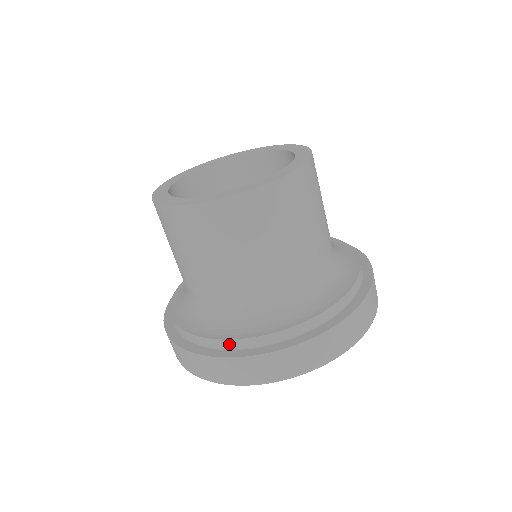
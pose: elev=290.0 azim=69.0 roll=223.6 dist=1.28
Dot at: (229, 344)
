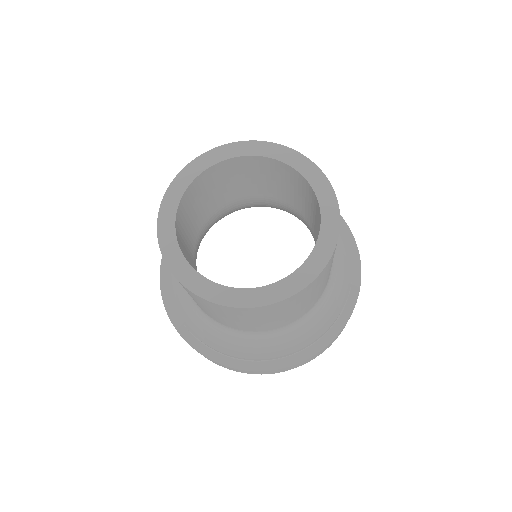
Dot at: (213, 349)
